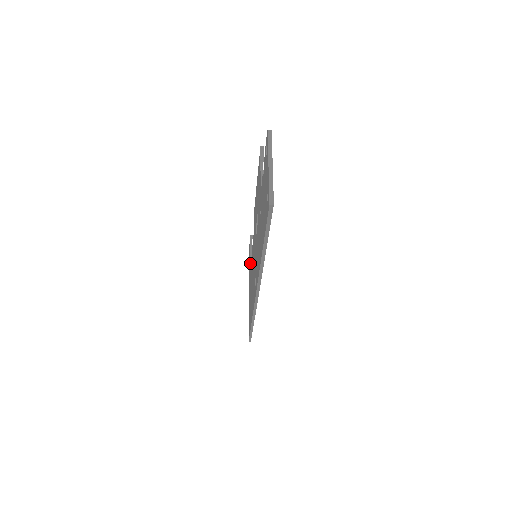
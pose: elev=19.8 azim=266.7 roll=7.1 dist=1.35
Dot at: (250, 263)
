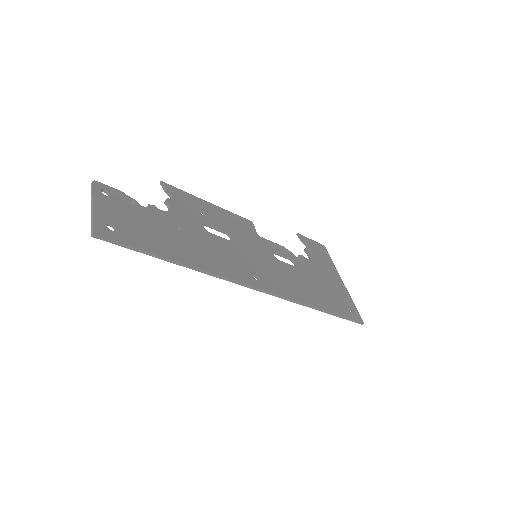
Dot at: (308, 257)
